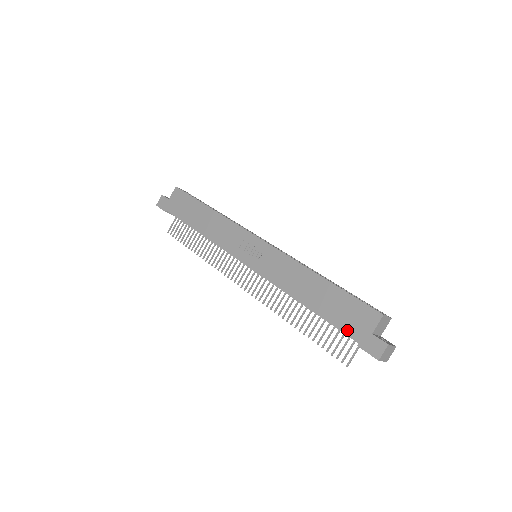
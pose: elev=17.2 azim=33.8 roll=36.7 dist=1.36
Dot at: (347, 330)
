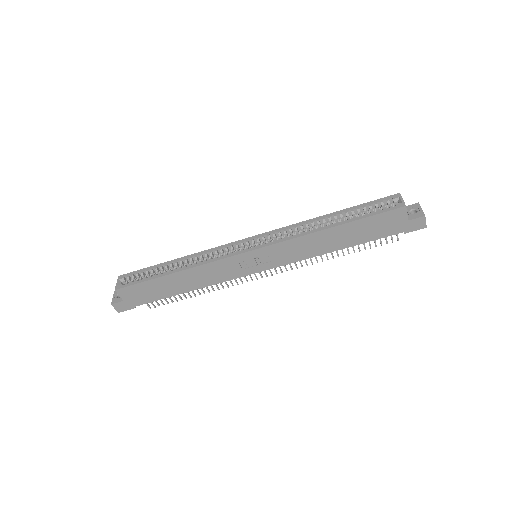
Dot at: (389, 234)
